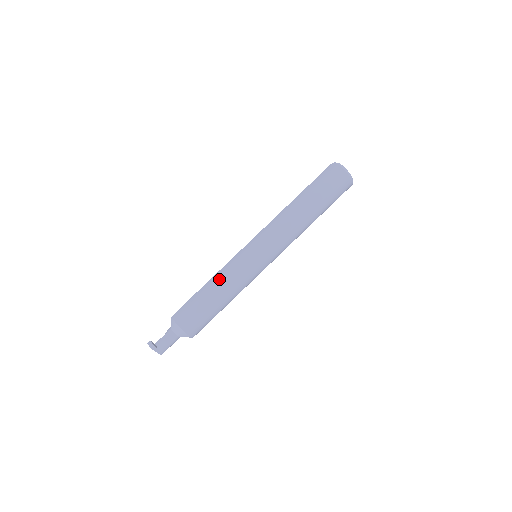
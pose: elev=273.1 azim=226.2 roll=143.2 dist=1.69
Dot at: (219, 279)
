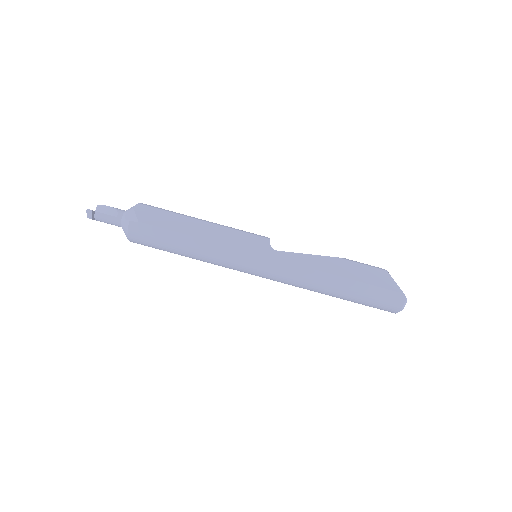
Dot at: (202, 250)
